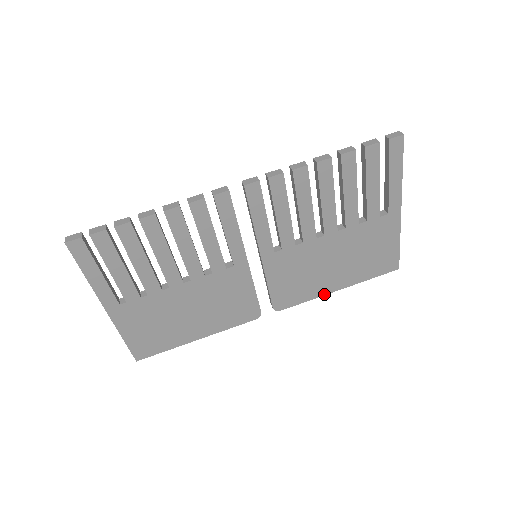
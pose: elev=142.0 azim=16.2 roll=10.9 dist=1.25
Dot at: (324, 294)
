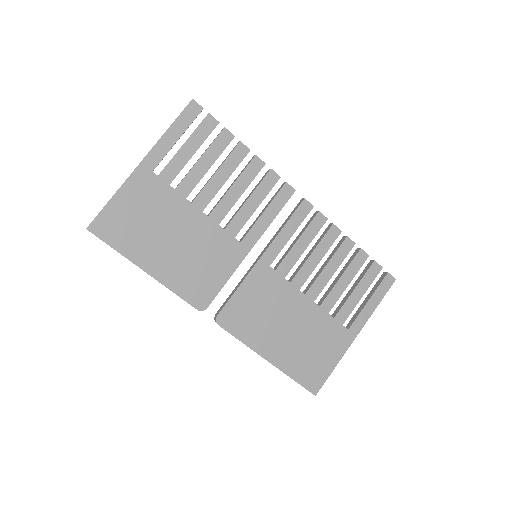
Dot at: (256, 351)
